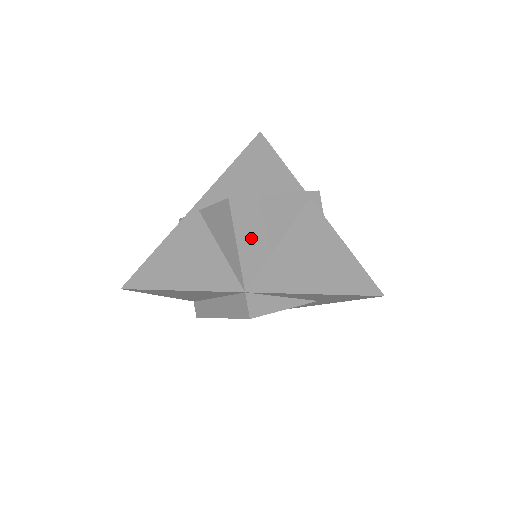
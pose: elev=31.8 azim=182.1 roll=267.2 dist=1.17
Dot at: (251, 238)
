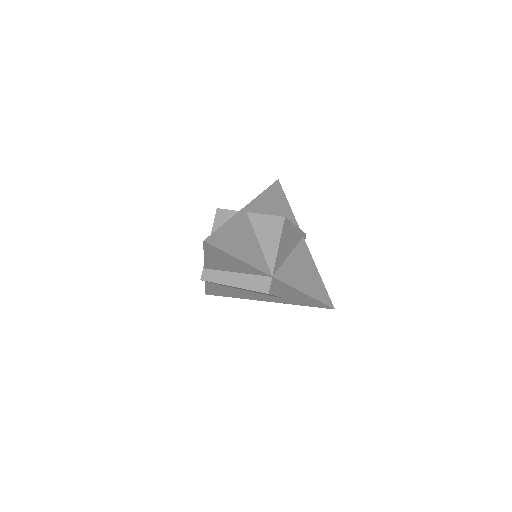
Dot at: (283, 246)
